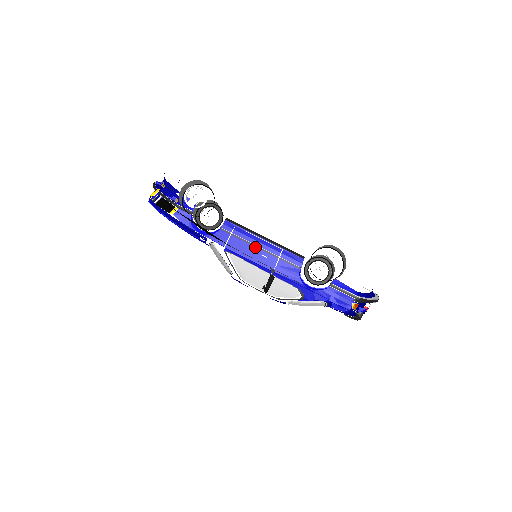
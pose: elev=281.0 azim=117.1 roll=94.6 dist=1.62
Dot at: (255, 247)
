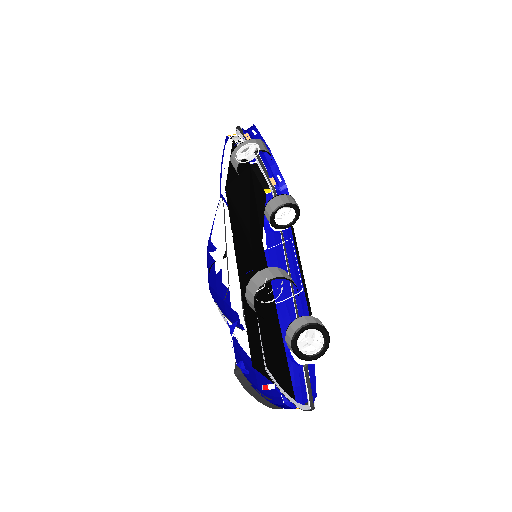
Dot at: (287, 269)
